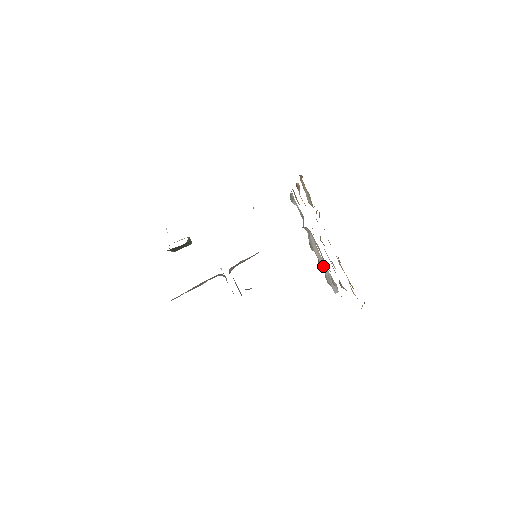
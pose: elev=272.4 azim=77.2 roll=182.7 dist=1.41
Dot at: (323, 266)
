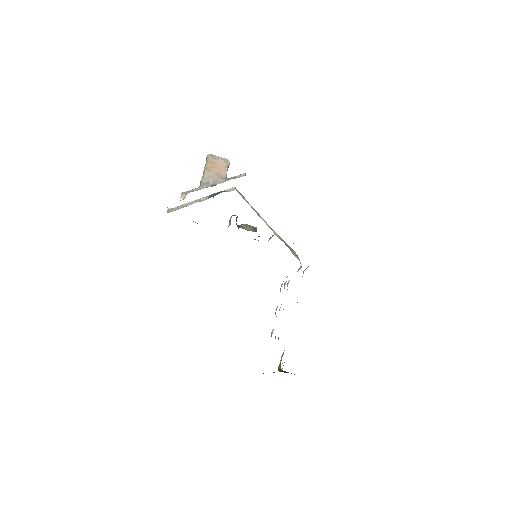
Dot at: occluded
